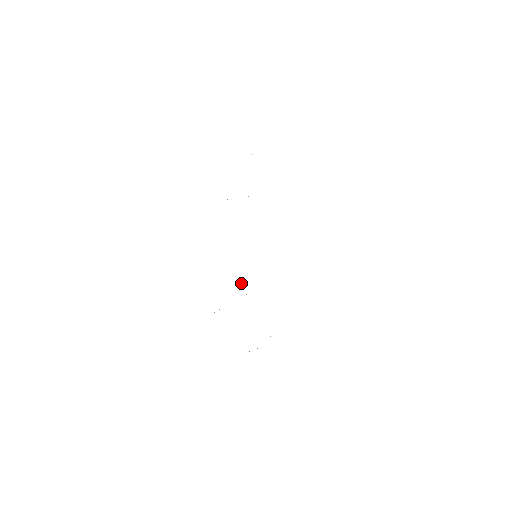
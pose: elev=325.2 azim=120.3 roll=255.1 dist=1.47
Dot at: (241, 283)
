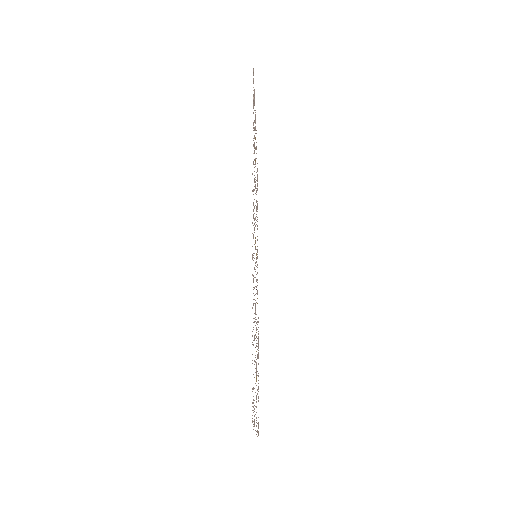
Dot at: occluded
